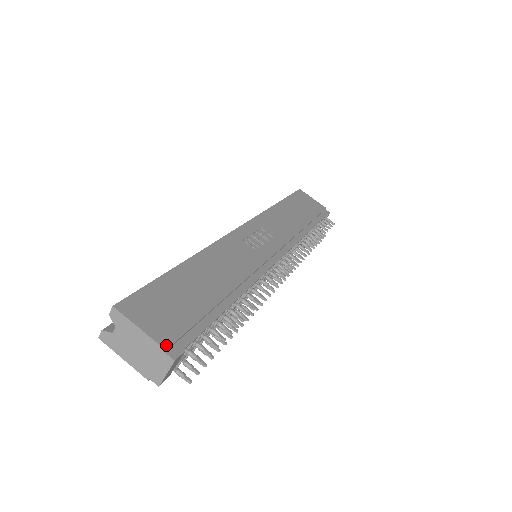
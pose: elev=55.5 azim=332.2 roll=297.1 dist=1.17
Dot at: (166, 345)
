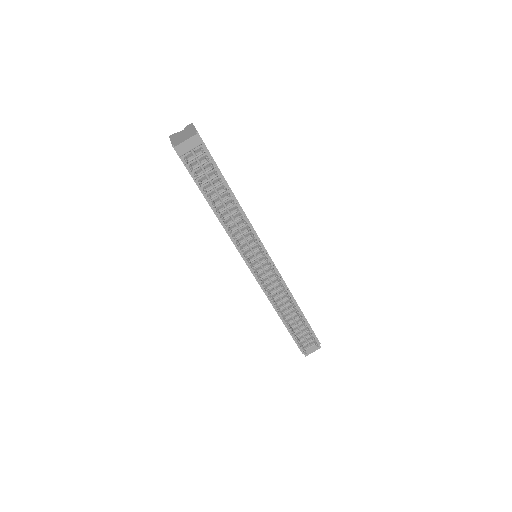
Dot at: occluded
